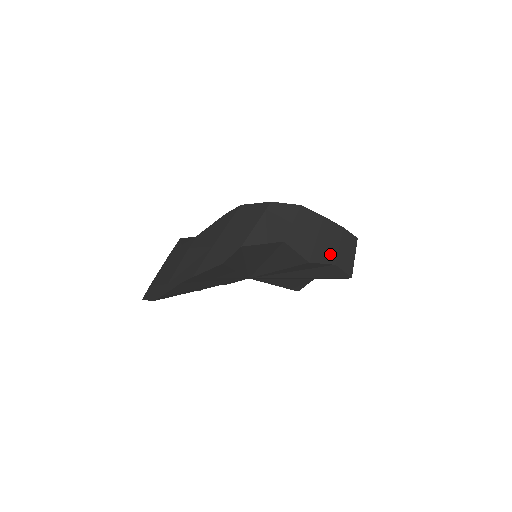
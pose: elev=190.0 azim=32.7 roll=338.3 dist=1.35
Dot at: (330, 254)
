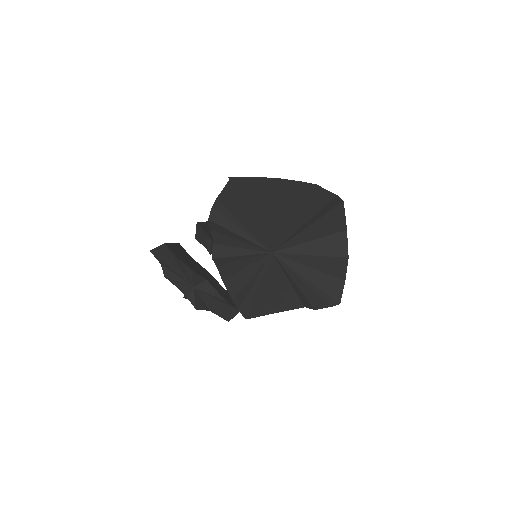
Dot at: occluded
